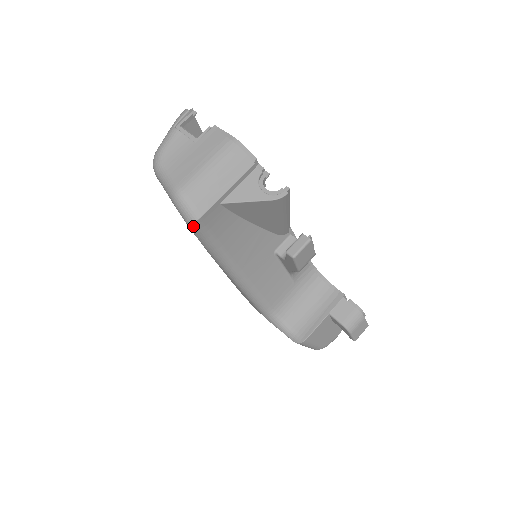
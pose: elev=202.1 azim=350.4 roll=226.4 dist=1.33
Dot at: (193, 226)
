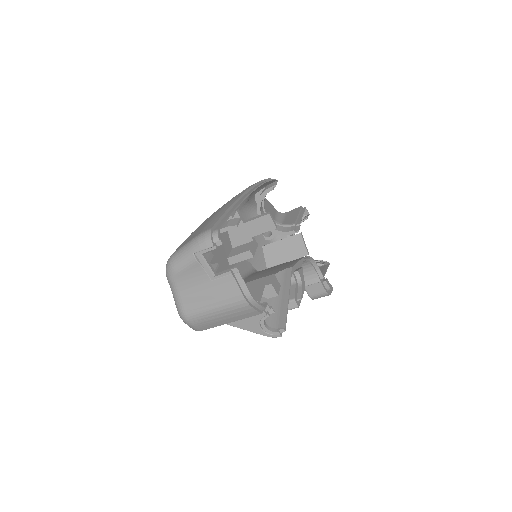
Dot at: occluded
